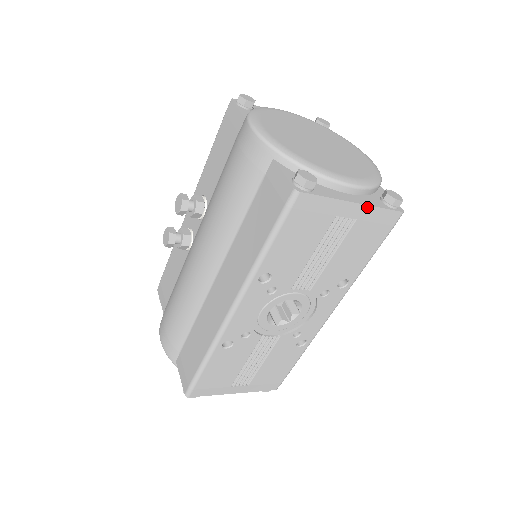
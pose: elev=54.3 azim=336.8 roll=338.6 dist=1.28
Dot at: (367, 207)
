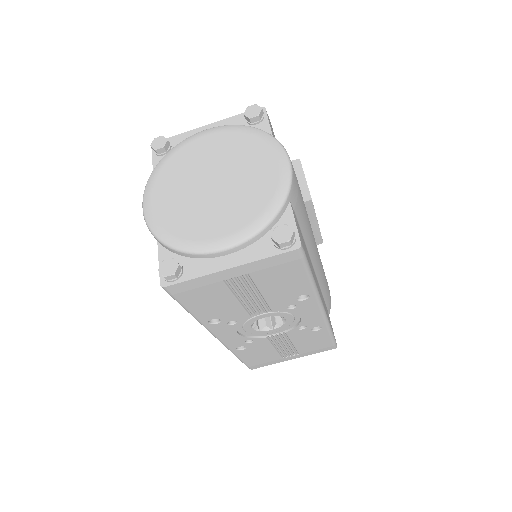
Dot at: (247, 264)
